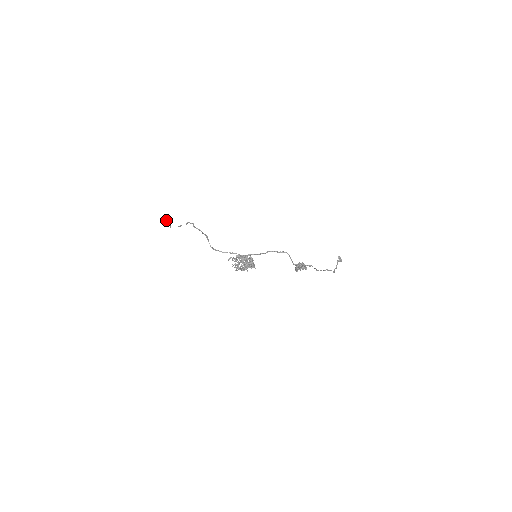
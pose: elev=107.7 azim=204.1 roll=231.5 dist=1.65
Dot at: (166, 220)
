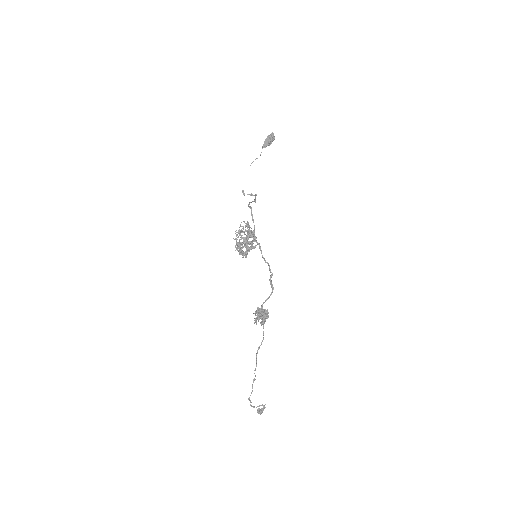
Dot at: (273, 134)
